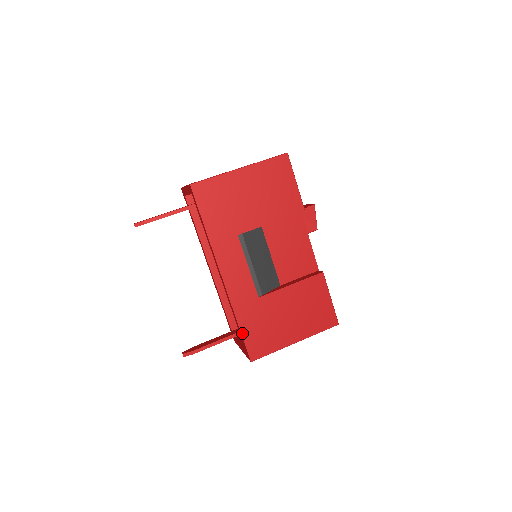
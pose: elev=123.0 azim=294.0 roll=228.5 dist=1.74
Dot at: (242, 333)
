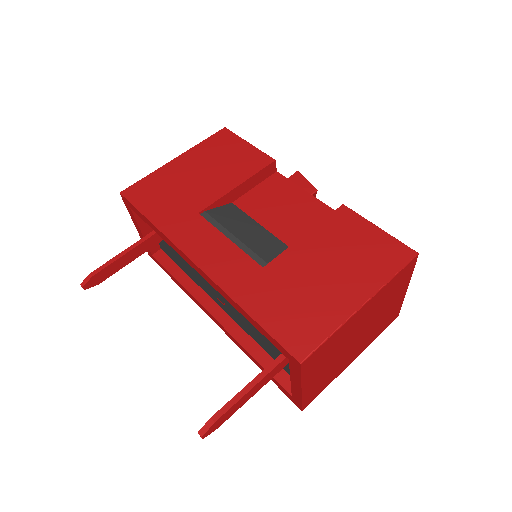
Dot at: (261, 324)
